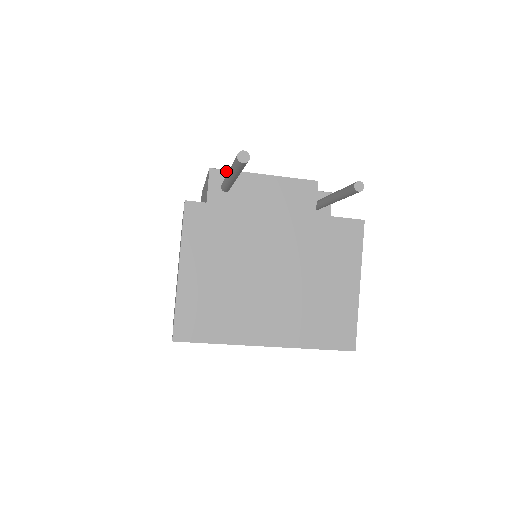
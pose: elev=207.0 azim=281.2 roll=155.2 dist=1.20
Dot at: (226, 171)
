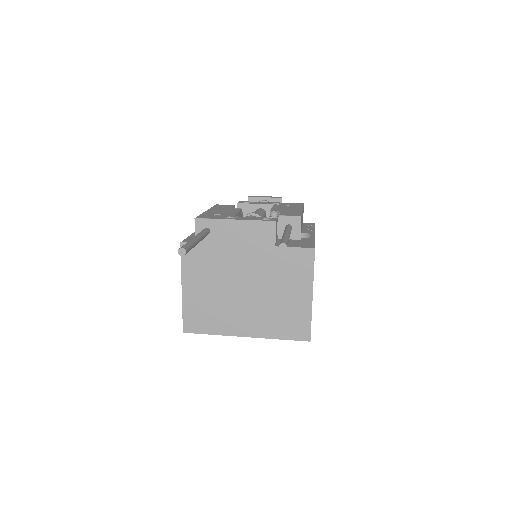
Dot at: (206, 219)
